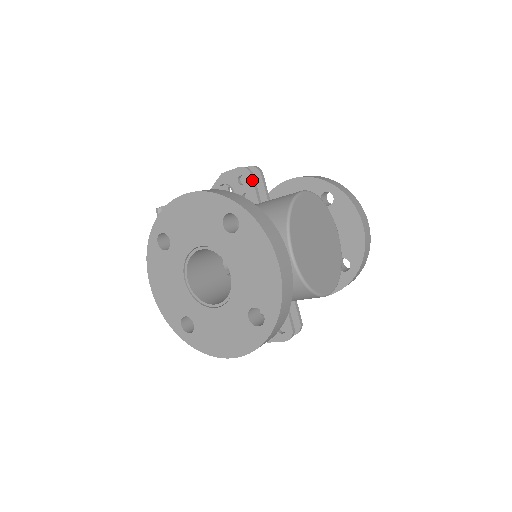
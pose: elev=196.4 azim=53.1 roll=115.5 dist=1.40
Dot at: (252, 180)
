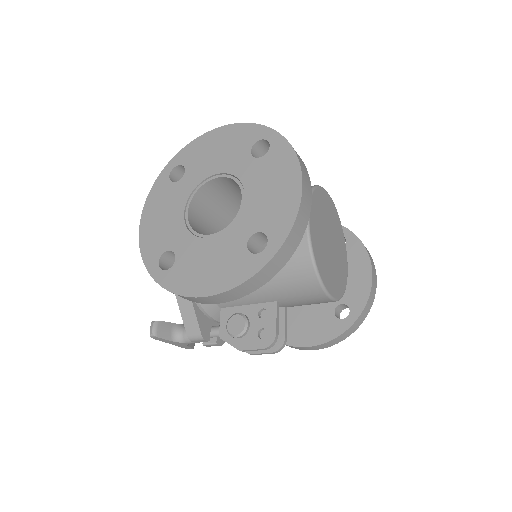
Dot at: occluded
